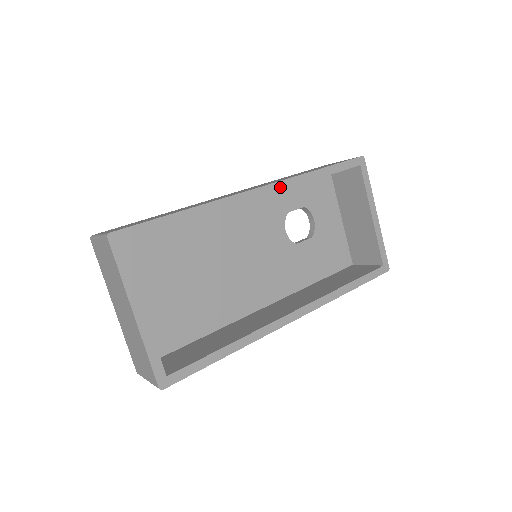
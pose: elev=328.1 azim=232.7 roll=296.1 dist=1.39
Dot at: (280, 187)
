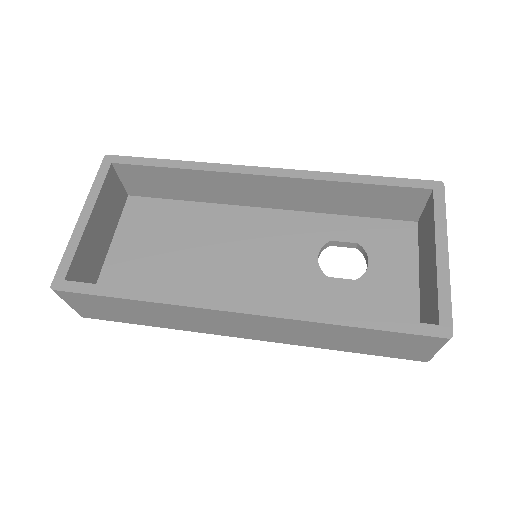
Dot at: (294, 175)
